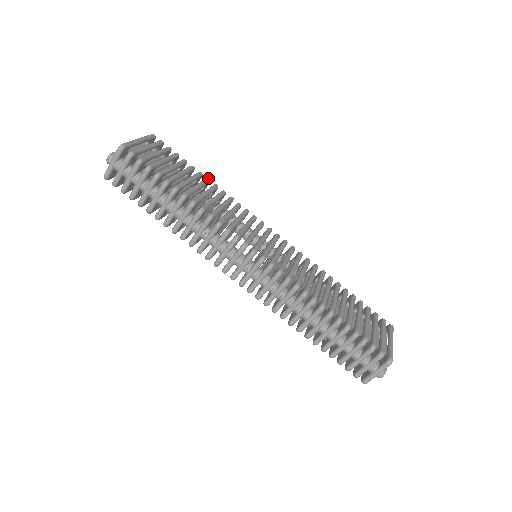
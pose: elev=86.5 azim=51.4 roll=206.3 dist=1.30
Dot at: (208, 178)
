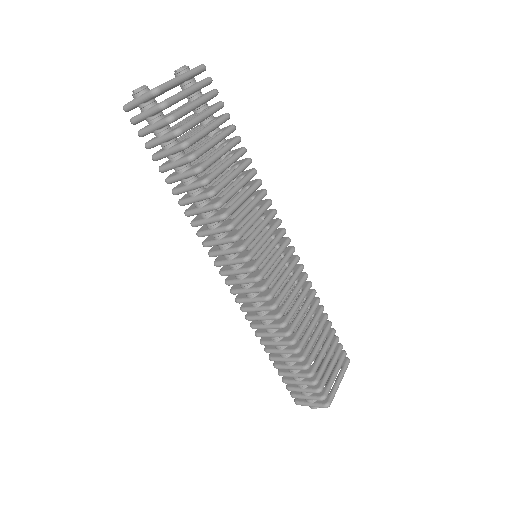
Dot at: (245, 149)
